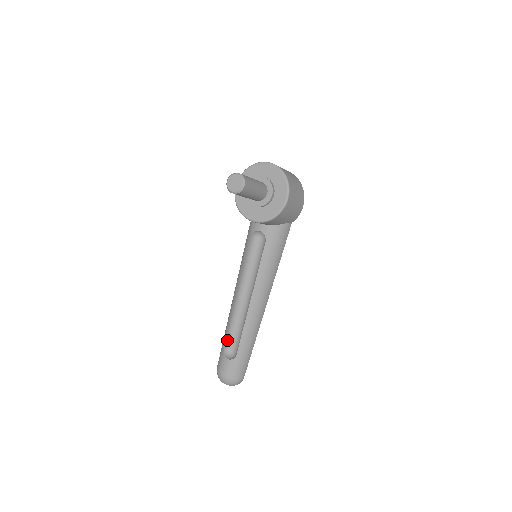
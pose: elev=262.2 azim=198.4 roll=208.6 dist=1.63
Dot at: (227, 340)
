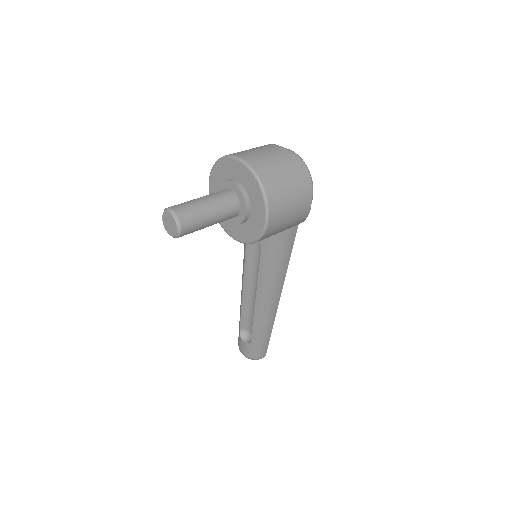
Dot at: (241, 323)
